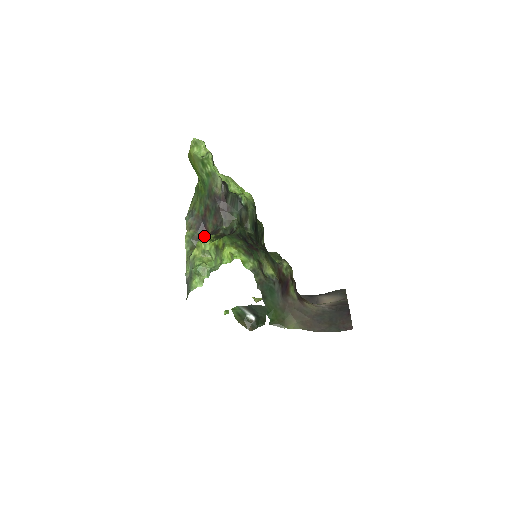
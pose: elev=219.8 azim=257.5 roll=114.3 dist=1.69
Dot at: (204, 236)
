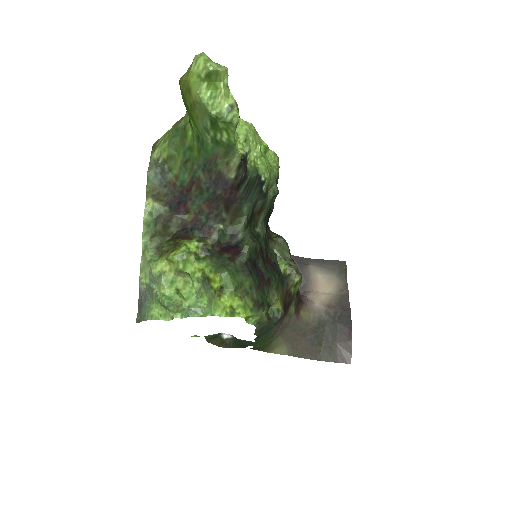
Dot at: (178, 217)
